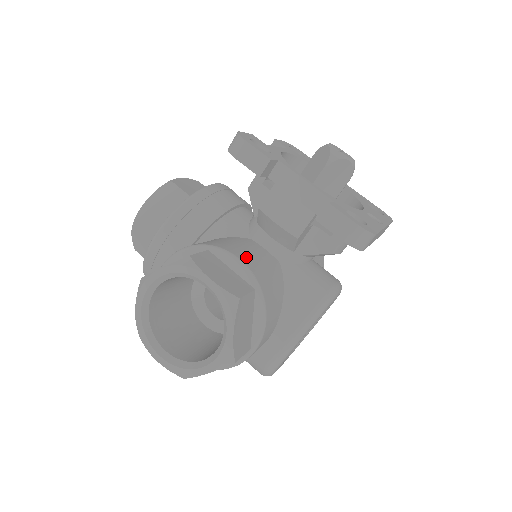
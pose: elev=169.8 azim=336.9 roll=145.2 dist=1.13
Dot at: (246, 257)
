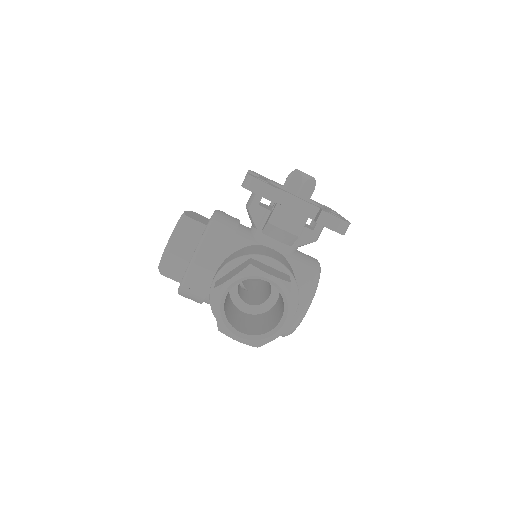
Dot at: (274, 257)
